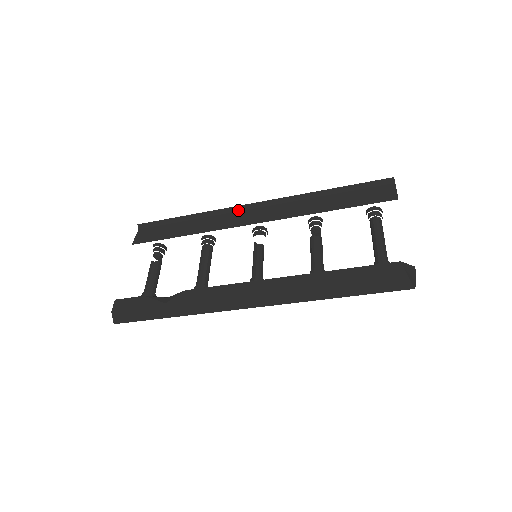
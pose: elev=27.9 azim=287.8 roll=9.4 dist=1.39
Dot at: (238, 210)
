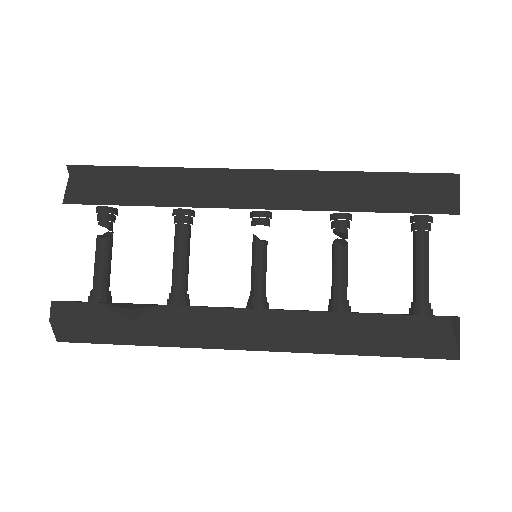
Dot at: (232, 177)
